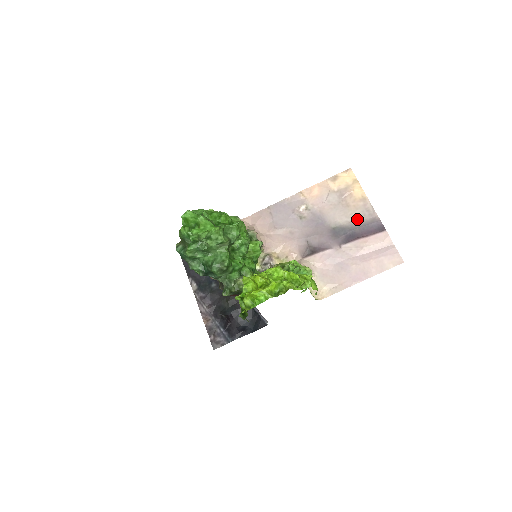
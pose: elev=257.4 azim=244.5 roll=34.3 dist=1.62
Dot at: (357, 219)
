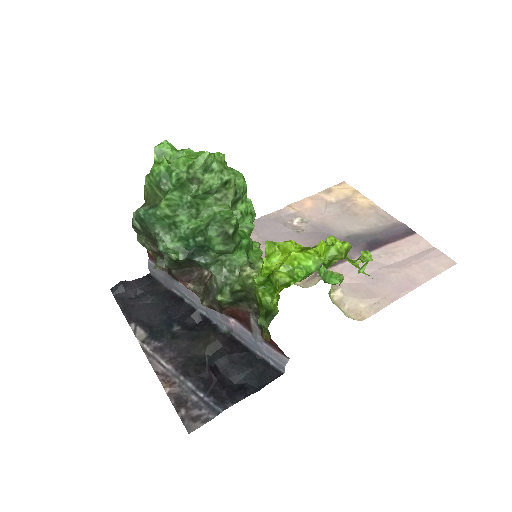
Dot at: (374, 226)
